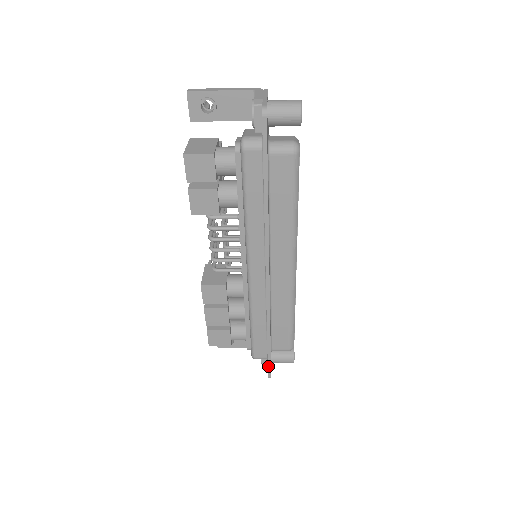
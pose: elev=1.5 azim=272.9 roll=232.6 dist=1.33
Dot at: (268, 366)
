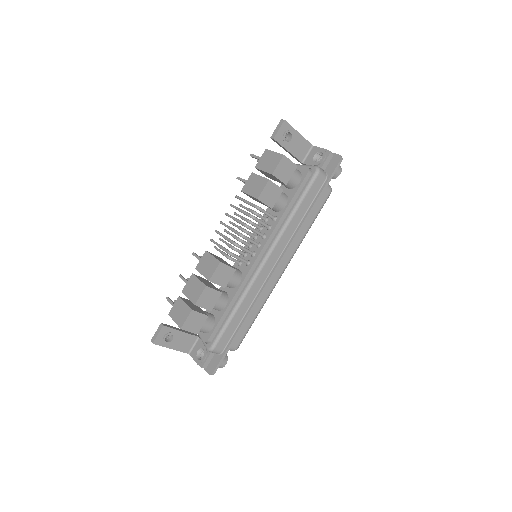
Dot at: (221, 360)
